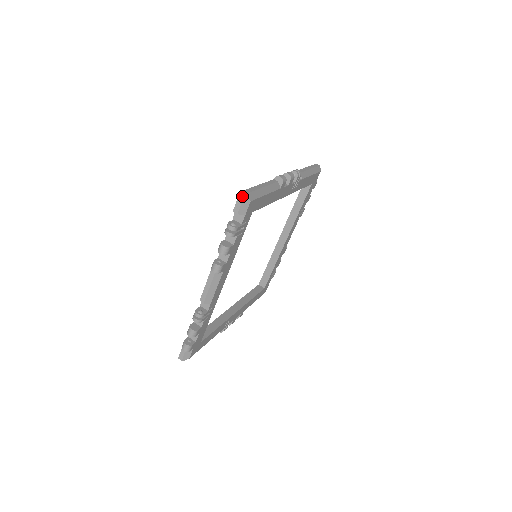
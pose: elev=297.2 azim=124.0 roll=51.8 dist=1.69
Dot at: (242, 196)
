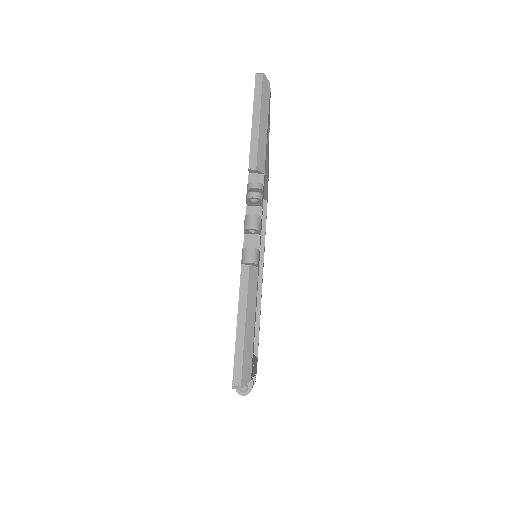
Dot at: occluded
